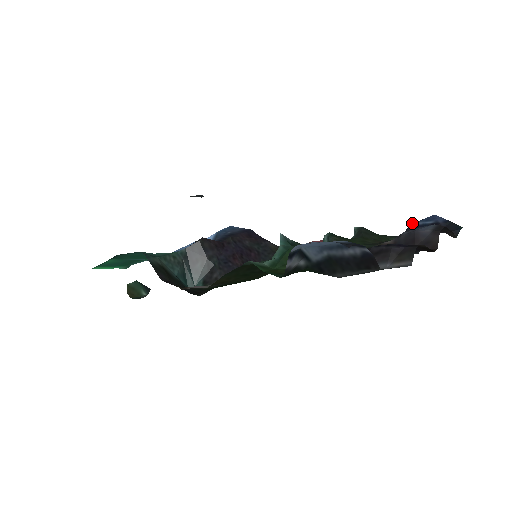
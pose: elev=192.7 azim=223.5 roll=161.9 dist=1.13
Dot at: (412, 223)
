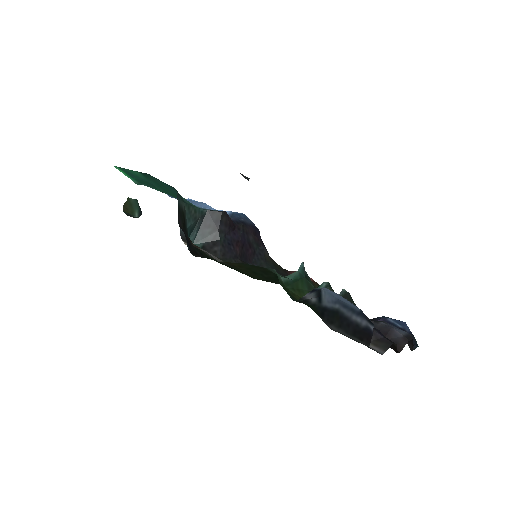
Dot at: occluded
